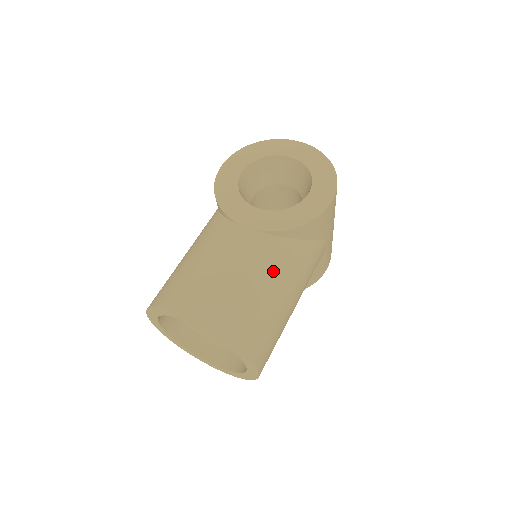
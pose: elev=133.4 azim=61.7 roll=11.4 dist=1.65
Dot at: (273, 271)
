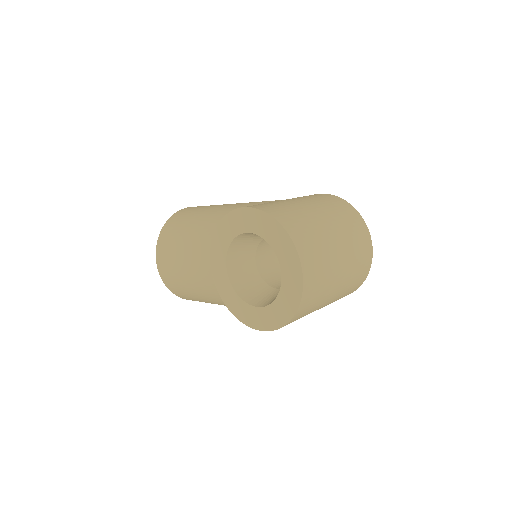
Dot at: (212, 298)
